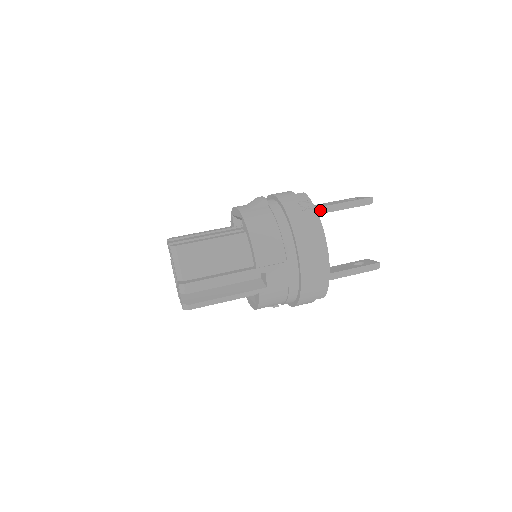
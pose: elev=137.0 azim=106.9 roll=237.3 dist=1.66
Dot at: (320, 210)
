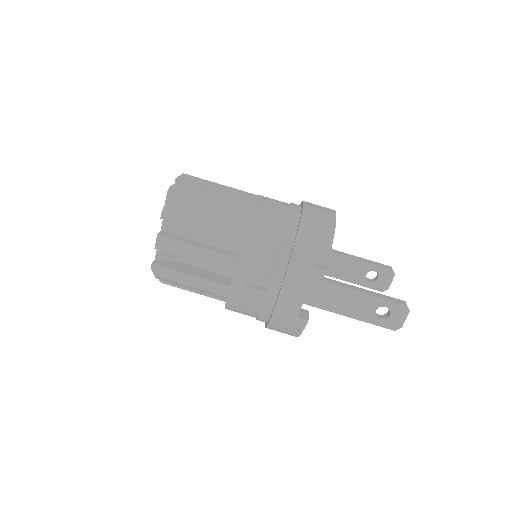
Dot at: (328, 309)
